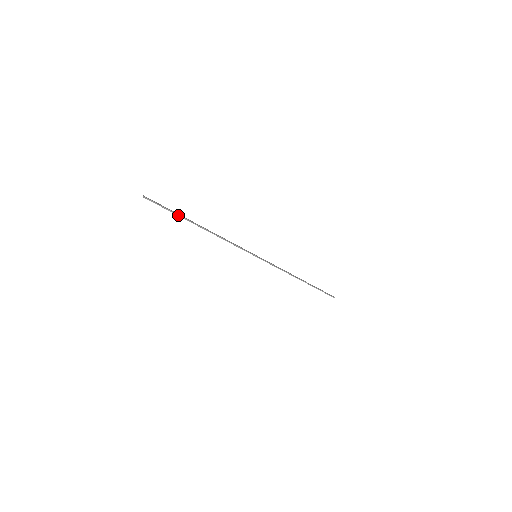
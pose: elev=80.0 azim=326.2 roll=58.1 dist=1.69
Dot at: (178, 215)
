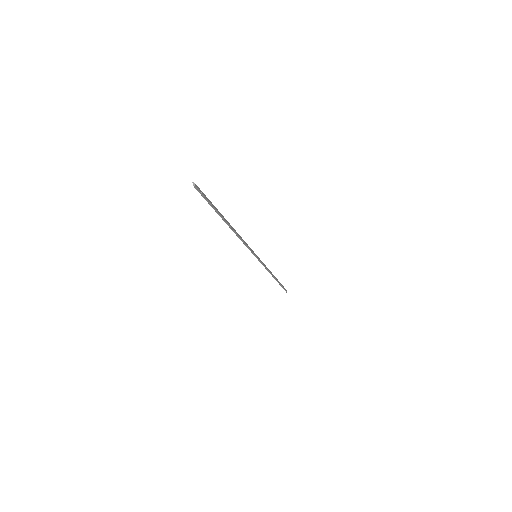
Dot at: (216, 211)
